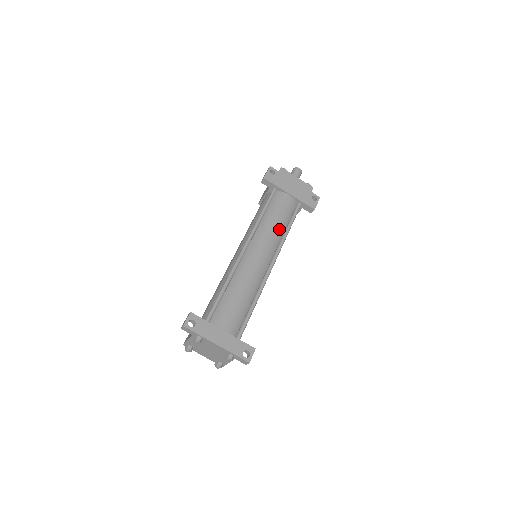
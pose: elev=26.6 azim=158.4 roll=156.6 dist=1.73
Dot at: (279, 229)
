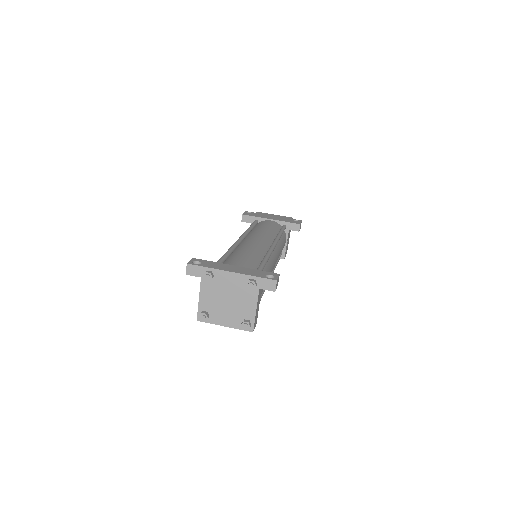
Dot at: (270, 232)
